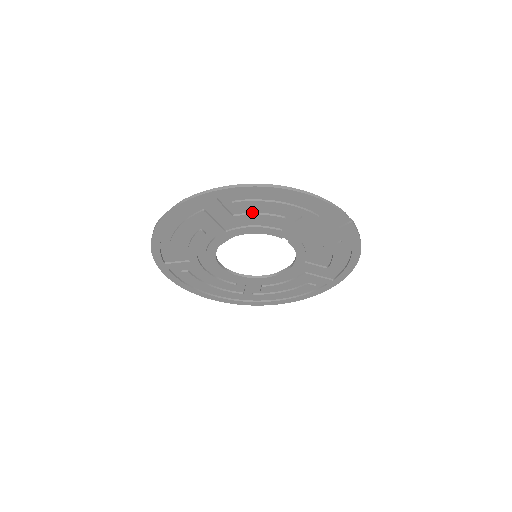
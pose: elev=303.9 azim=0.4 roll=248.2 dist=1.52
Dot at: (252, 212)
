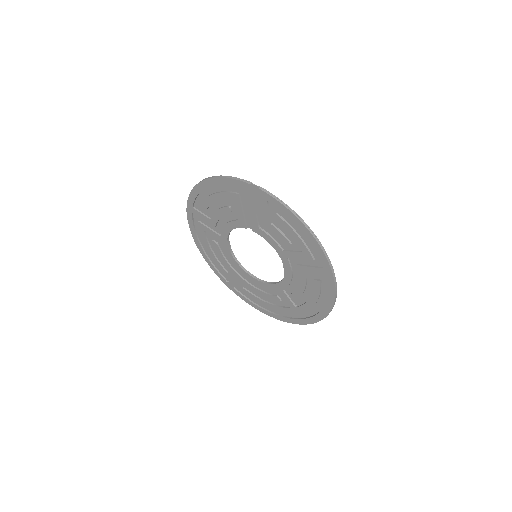
Dot at: (215, 211)
